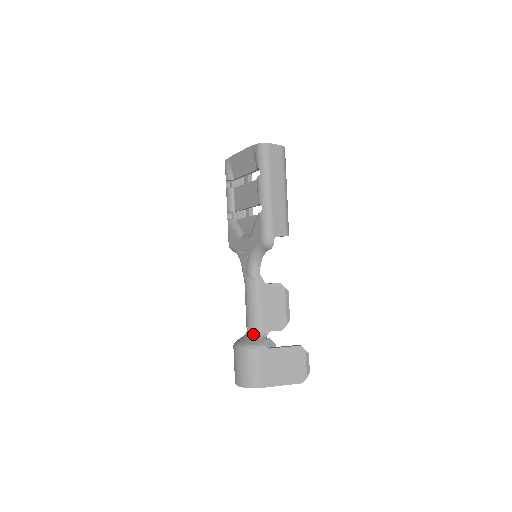
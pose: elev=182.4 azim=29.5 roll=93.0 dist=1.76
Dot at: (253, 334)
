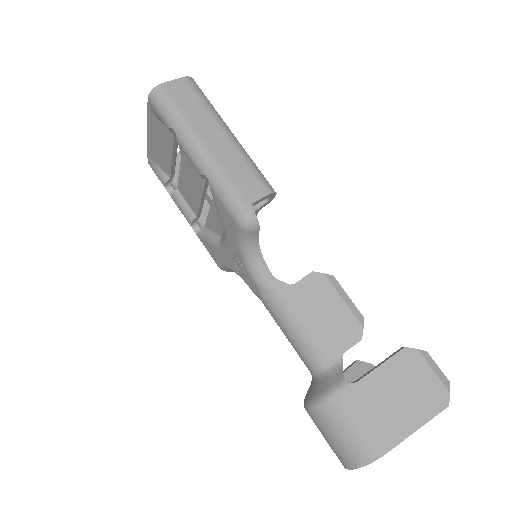
Dot at: (320, 373)
